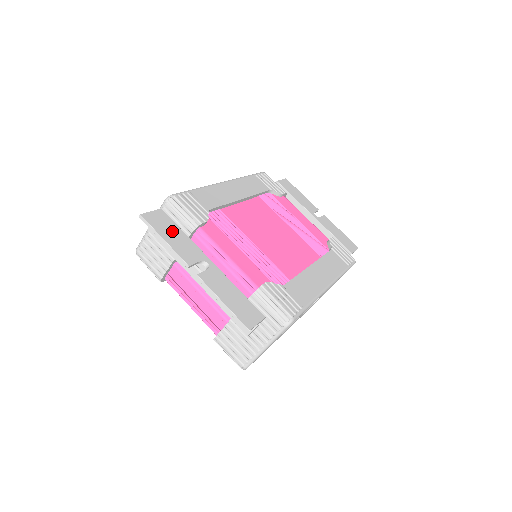
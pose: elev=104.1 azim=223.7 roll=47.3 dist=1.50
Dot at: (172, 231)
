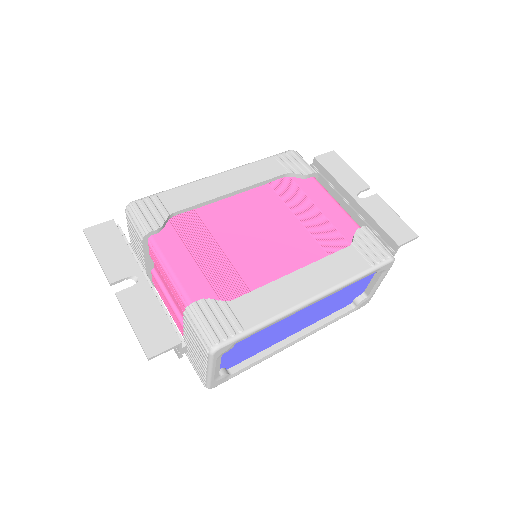
Dot at: (112, 244)
